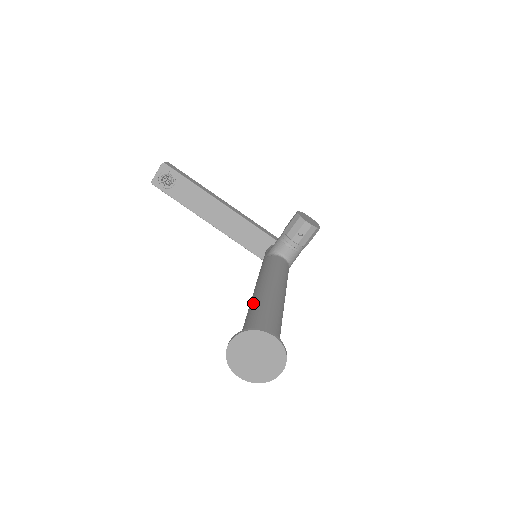
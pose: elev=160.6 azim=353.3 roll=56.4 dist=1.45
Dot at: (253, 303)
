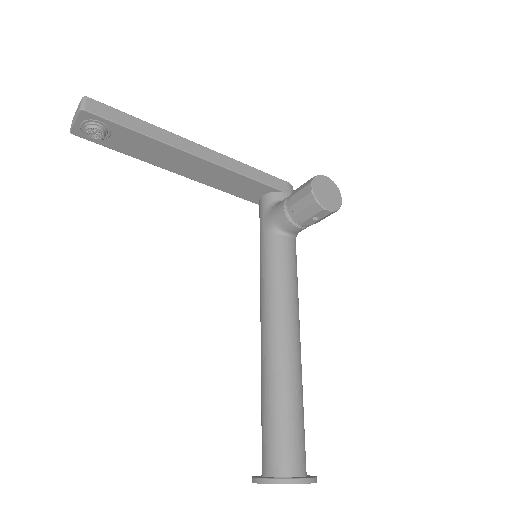
Dot at: (268, 382)
